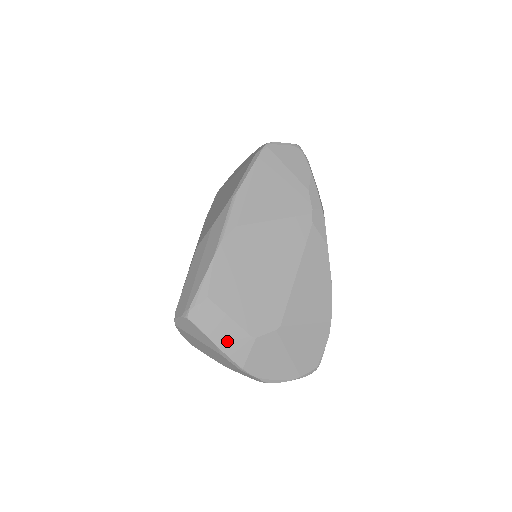
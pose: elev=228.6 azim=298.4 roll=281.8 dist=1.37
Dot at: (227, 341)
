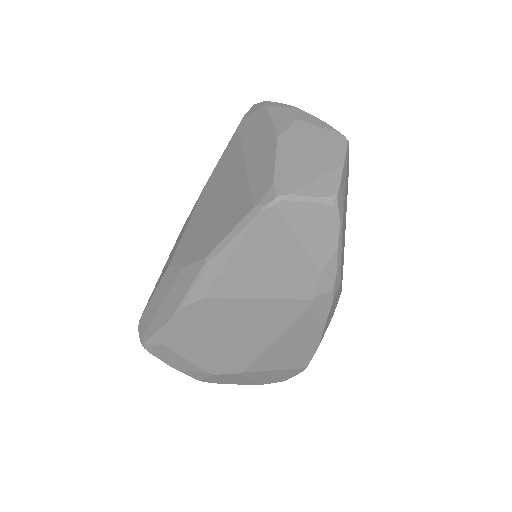
Dot at: (184, 369)
